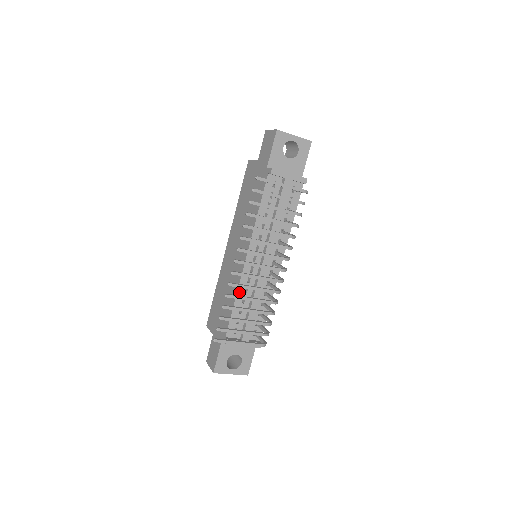
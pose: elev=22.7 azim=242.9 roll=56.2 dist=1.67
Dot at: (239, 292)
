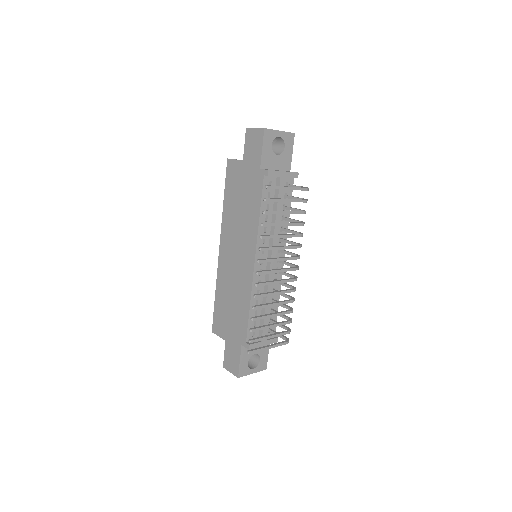
Dot at: (252, 297)
